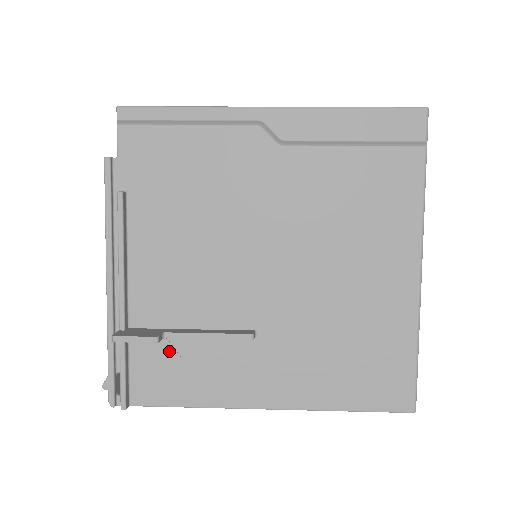
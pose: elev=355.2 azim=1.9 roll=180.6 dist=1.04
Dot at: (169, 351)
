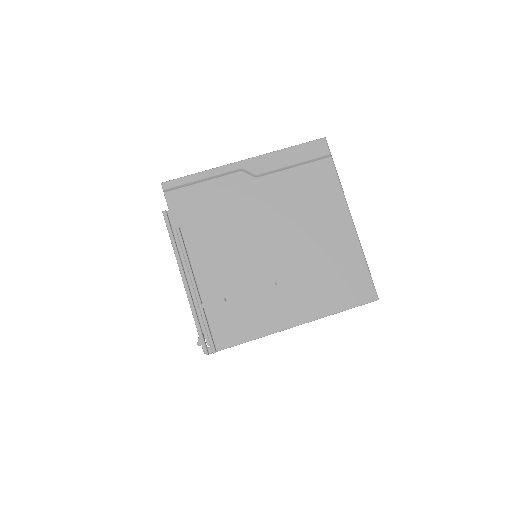
Dot at: (230, 310)
